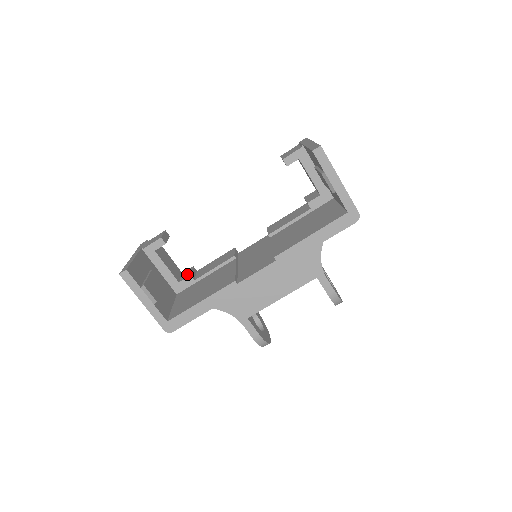
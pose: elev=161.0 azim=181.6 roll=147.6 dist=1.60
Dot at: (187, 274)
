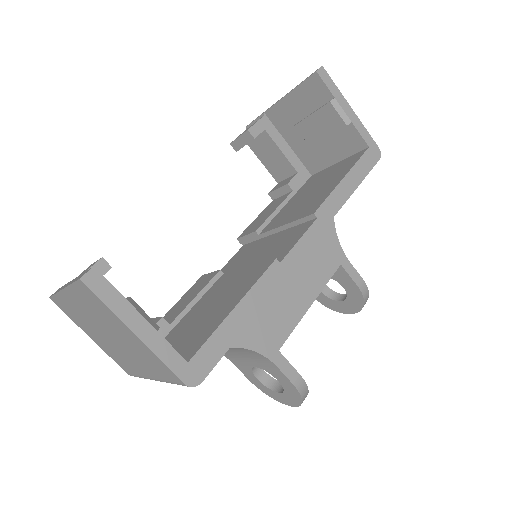
Dot at: occluded
